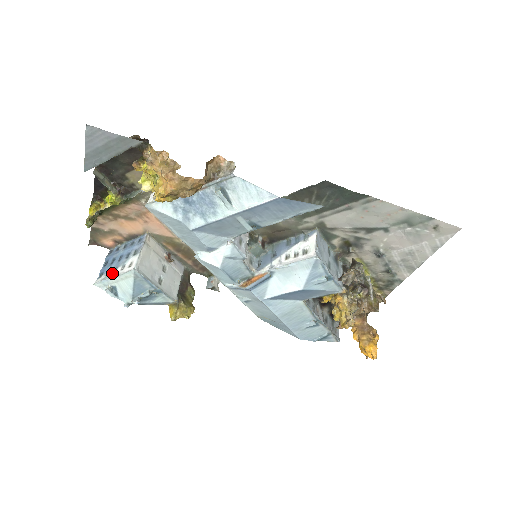
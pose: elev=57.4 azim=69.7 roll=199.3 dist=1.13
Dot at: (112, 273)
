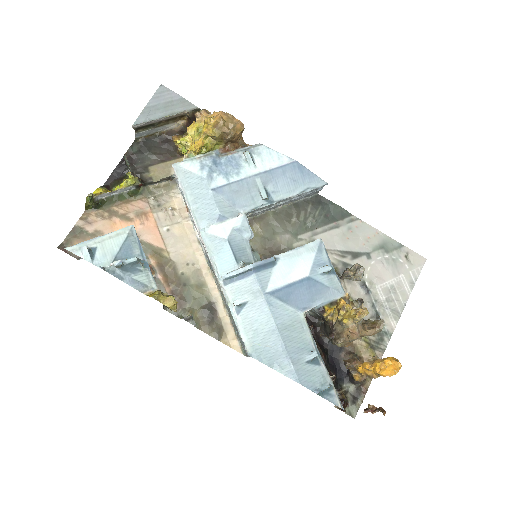
Dot at: occluded
